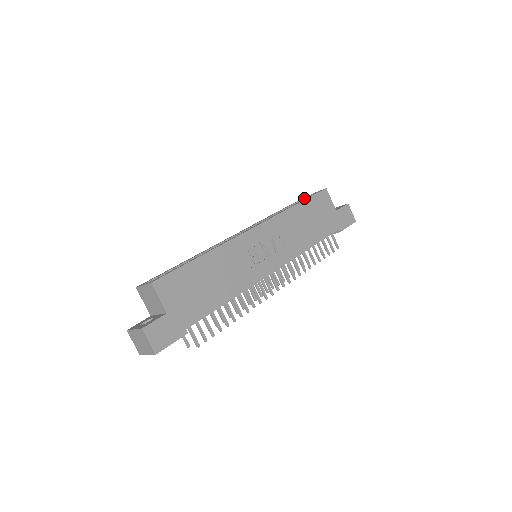
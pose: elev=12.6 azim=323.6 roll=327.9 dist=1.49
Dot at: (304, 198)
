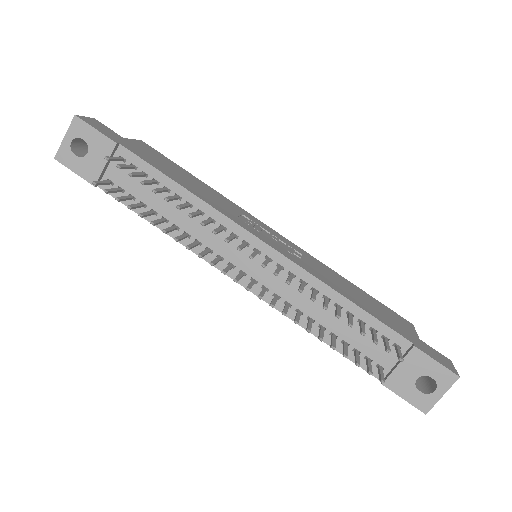
Dot at: occluded
